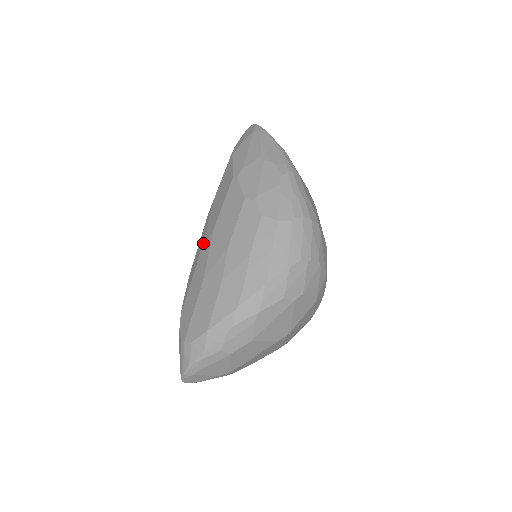
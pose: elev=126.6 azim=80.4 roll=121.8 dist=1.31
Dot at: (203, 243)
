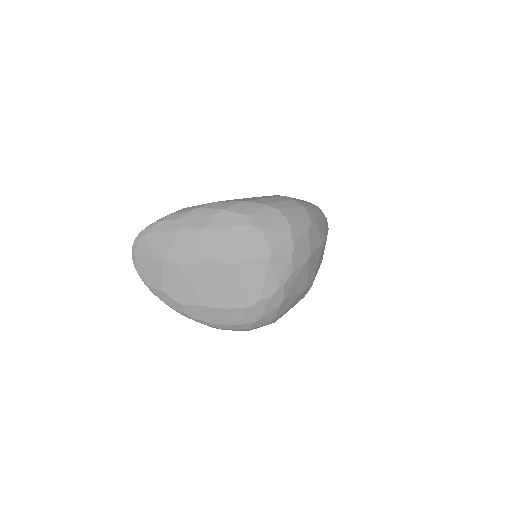
Dot at: occluded
